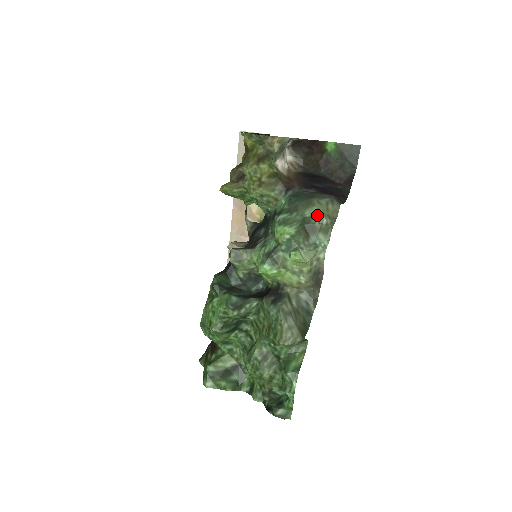
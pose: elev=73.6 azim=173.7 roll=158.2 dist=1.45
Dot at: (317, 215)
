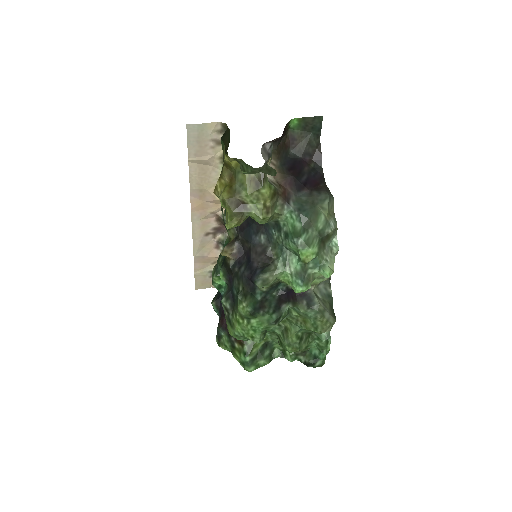
Dot at: (327, 223)
